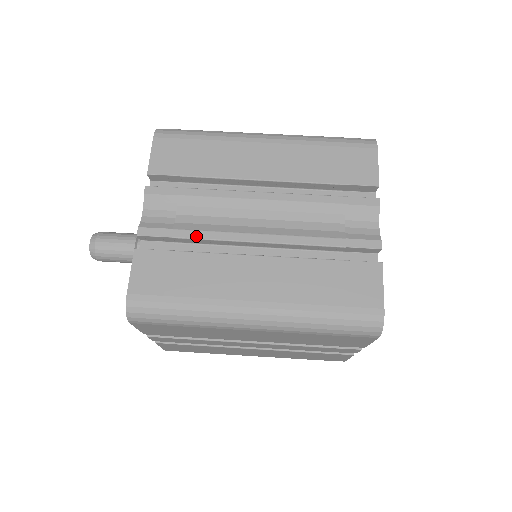
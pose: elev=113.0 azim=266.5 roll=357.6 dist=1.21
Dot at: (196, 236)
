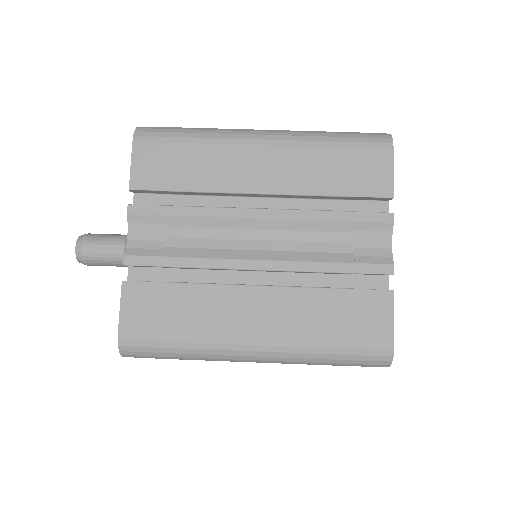
Dot at: (188, 264)
